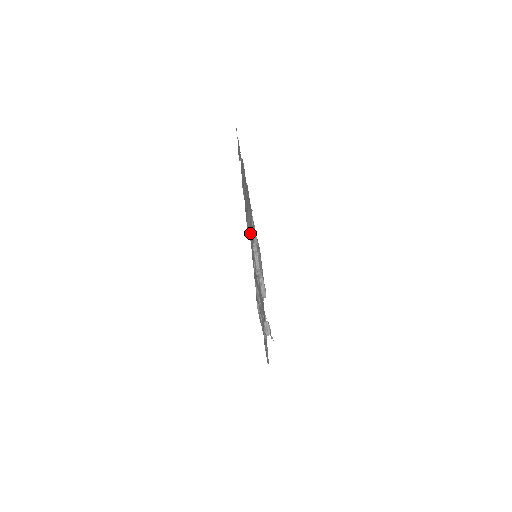
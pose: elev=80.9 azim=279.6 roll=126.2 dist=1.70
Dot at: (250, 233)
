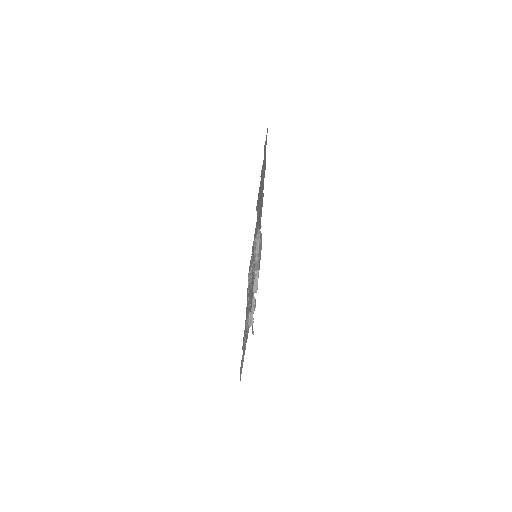
Dot at: (258, 213)
